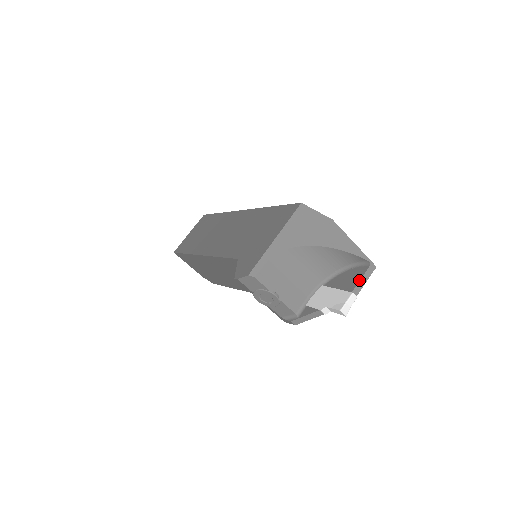
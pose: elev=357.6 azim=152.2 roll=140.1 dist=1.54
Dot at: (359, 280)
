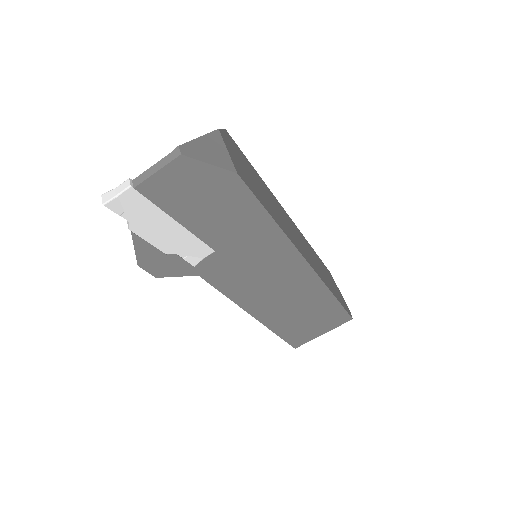
Dot at: (151, 167)
